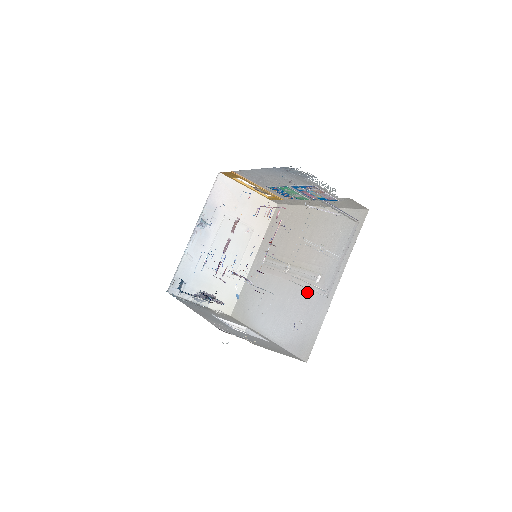
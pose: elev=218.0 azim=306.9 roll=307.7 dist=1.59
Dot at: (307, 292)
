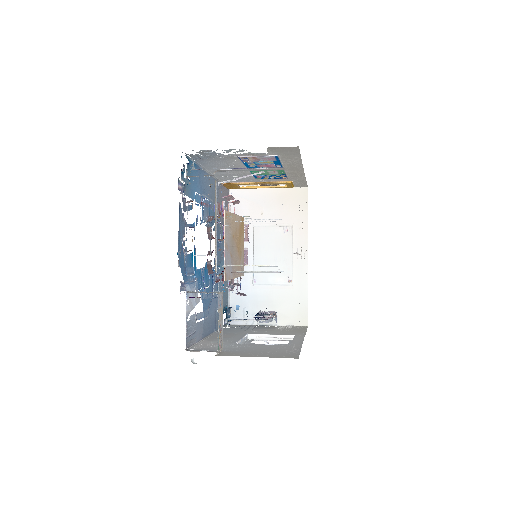
Dot at: occluded
